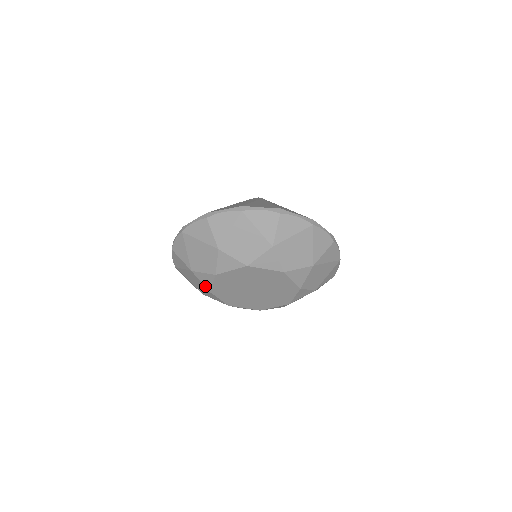
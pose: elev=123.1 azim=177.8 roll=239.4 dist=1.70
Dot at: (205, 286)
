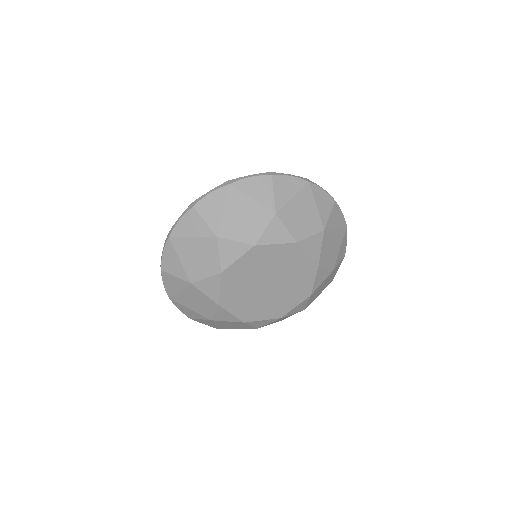
Dot at: (221, 263)
